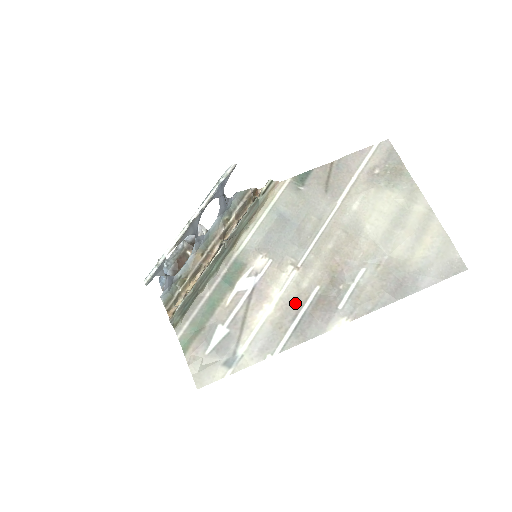
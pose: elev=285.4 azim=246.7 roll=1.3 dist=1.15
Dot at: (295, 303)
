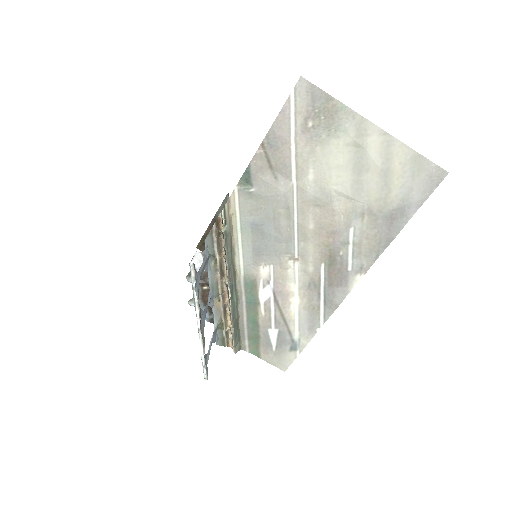
Dot at: (312, 286)
